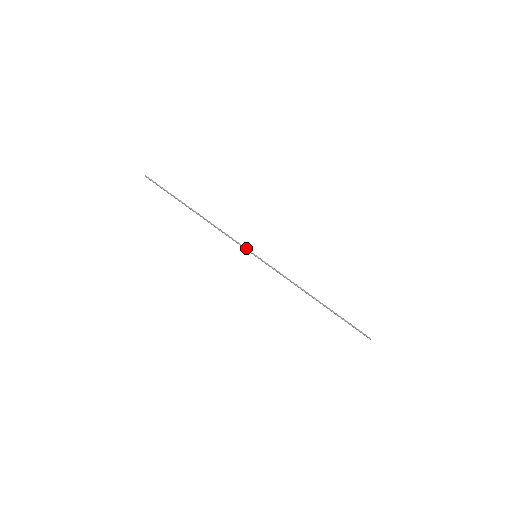
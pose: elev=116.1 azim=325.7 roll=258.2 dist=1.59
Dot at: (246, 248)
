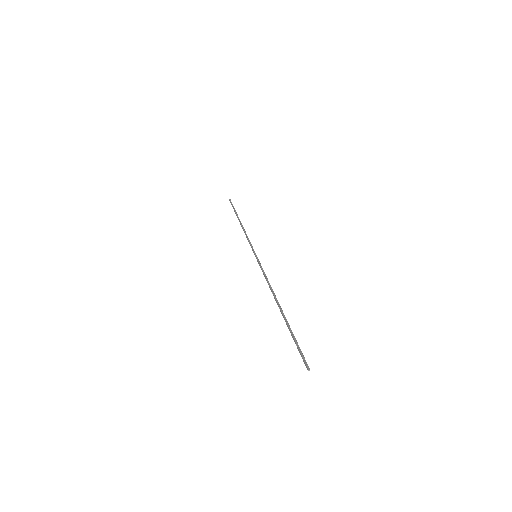
Dot at: occluded
